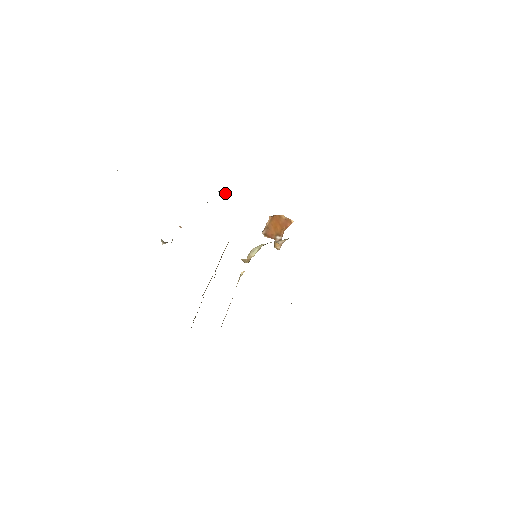
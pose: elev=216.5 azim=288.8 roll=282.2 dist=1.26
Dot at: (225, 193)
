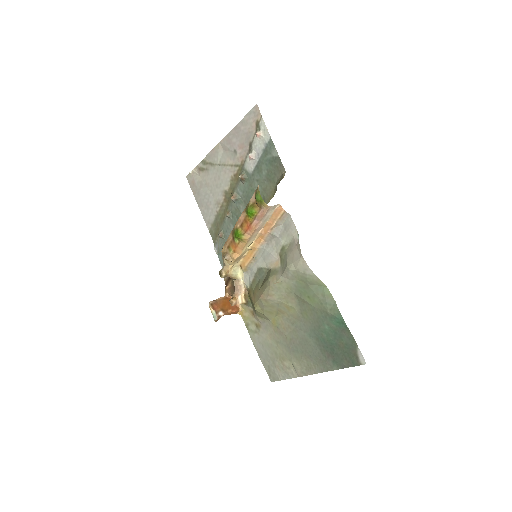
Dot at: (217, 252)
